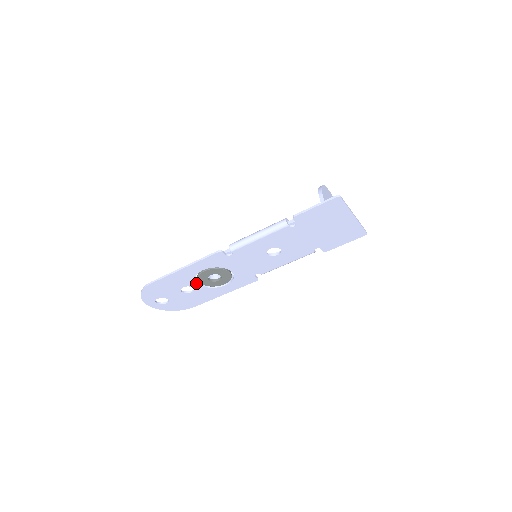
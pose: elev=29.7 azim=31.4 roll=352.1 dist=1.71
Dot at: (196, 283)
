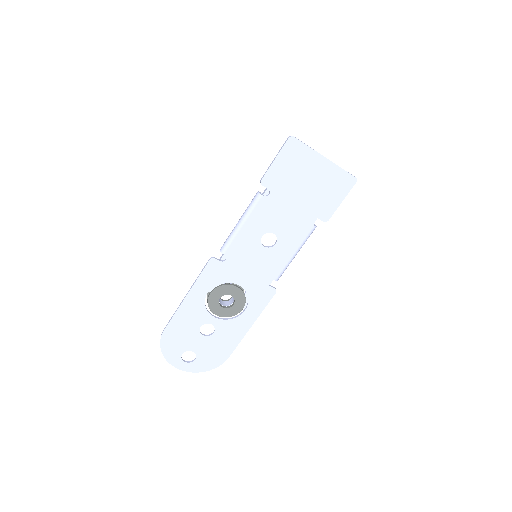
Dot at: (211, 316)
